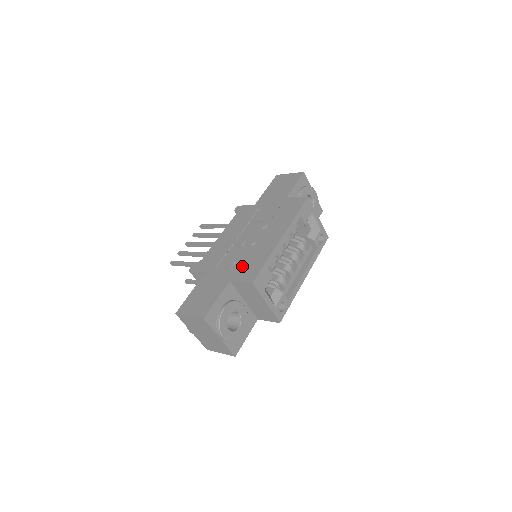
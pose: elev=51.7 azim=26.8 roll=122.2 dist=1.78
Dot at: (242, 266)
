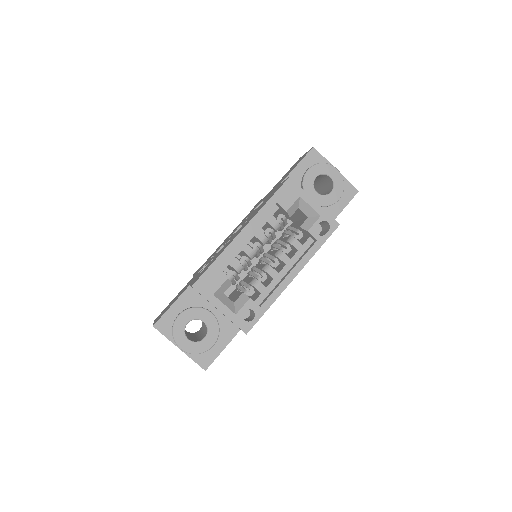
Dot at: (204, 268)
